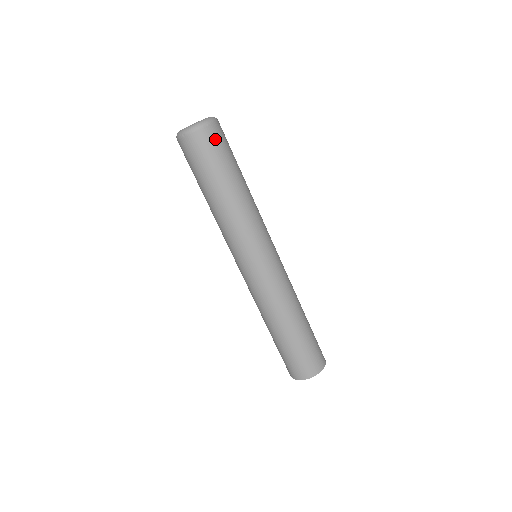
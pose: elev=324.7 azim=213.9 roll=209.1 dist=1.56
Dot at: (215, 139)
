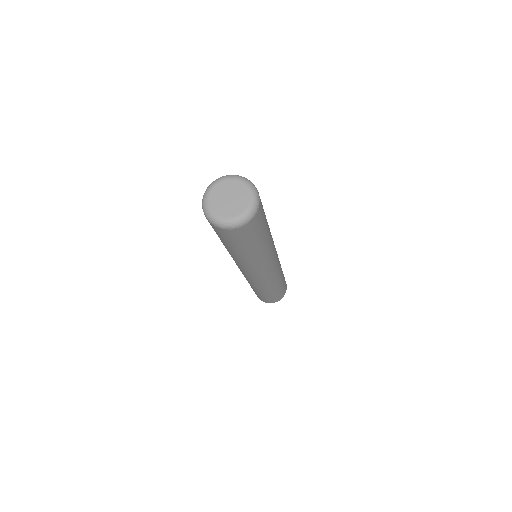
Dot at: (252, 228)
